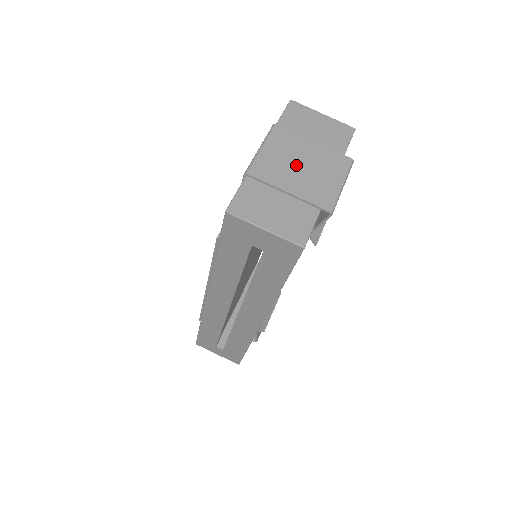
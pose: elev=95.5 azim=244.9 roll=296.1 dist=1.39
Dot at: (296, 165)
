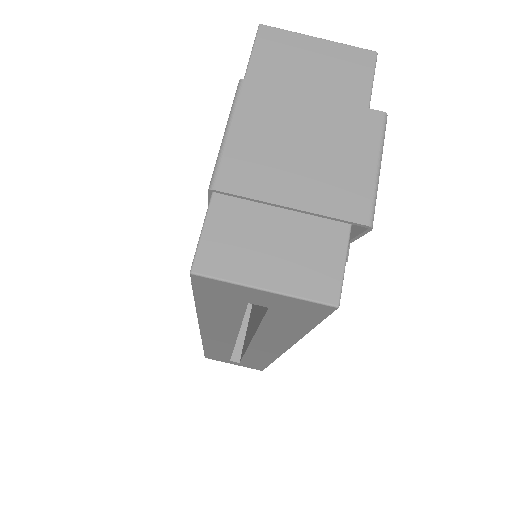
Dot at: (293, 150)
